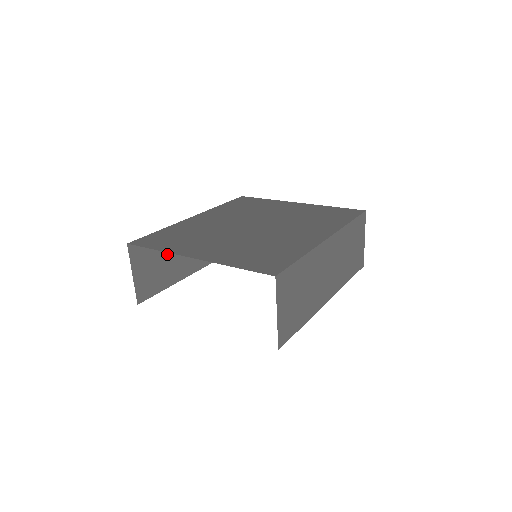
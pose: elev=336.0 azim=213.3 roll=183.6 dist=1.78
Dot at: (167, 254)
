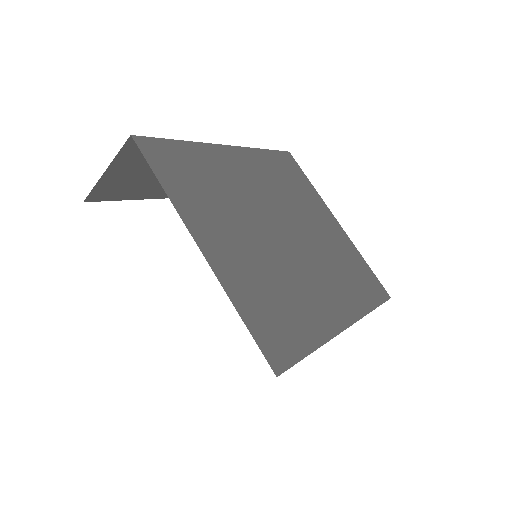
Dot at: occluded
